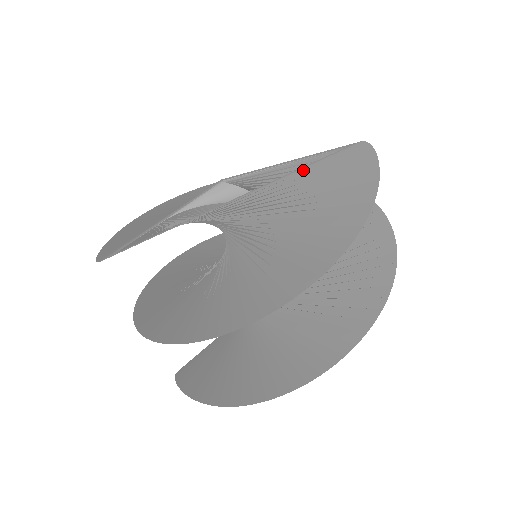
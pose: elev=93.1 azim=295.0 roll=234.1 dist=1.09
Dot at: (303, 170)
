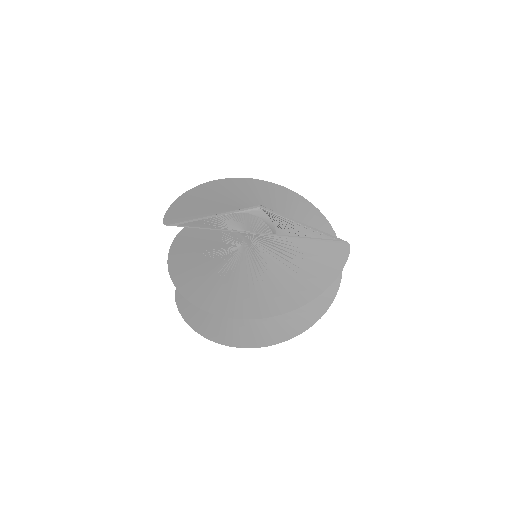
Dot at: (305, 239)
